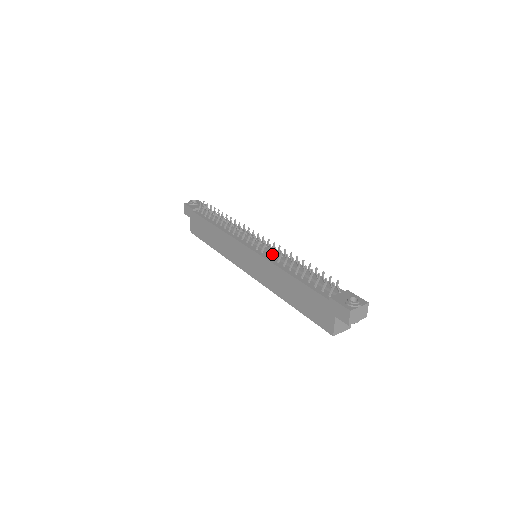
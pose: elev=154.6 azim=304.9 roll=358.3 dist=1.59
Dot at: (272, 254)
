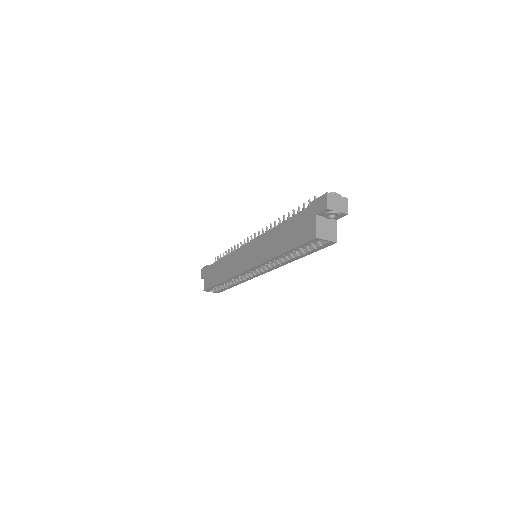
Dot at: occluded
